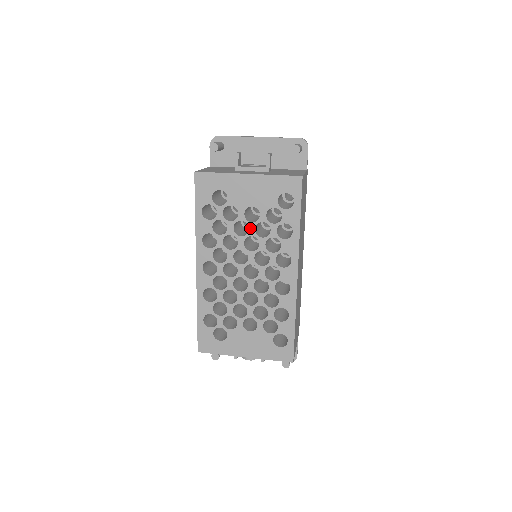
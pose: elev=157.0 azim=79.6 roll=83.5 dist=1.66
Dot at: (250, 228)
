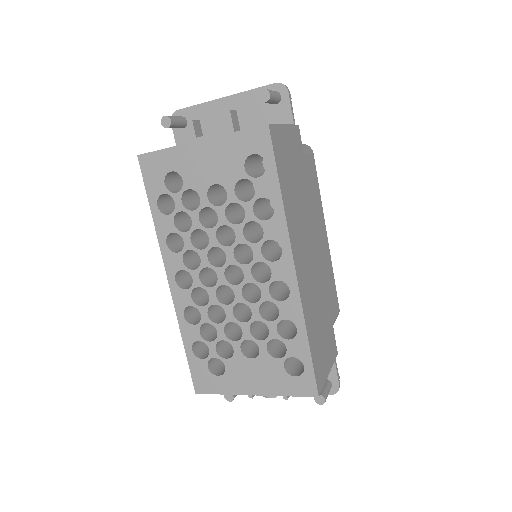
Dot at: (219, 215)
